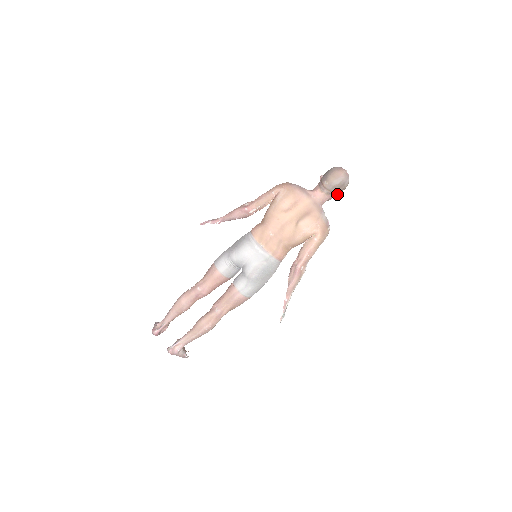
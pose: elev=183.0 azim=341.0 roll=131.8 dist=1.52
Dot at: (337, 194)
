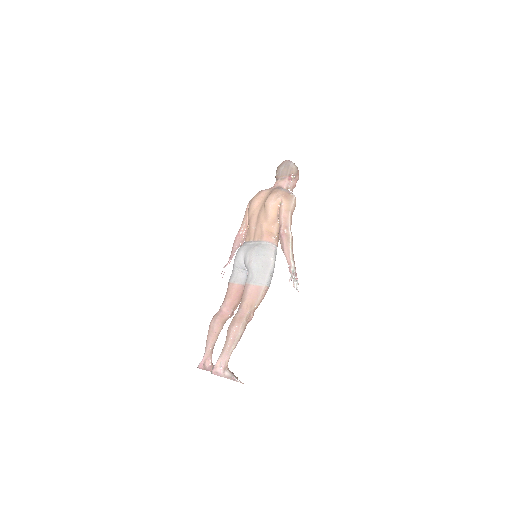
Dot at: (290, 177)
